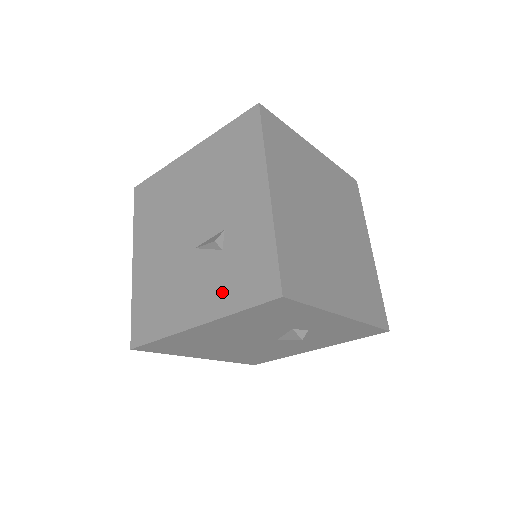
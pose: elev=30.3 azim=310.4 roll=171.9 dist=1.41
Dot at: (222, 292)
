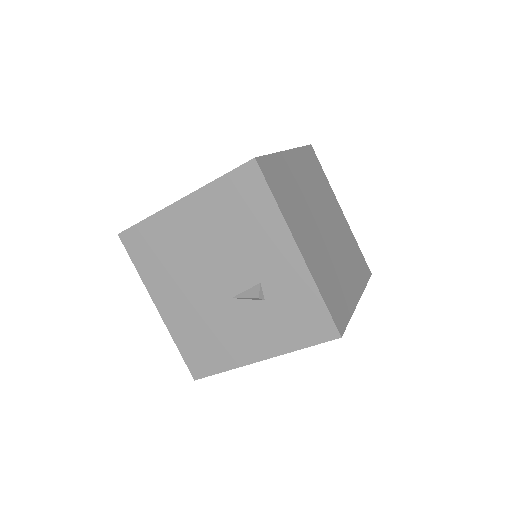
Dot at: (278, 335)
